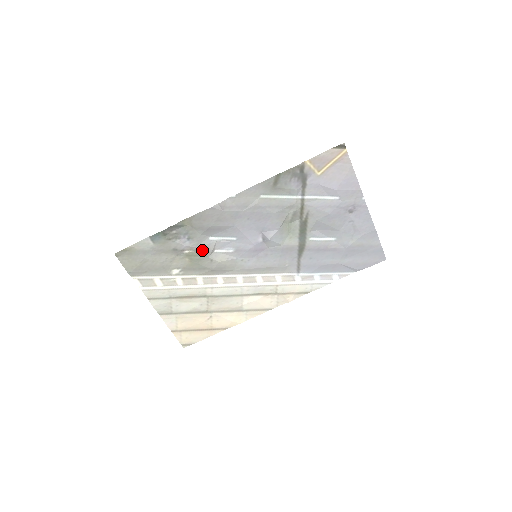
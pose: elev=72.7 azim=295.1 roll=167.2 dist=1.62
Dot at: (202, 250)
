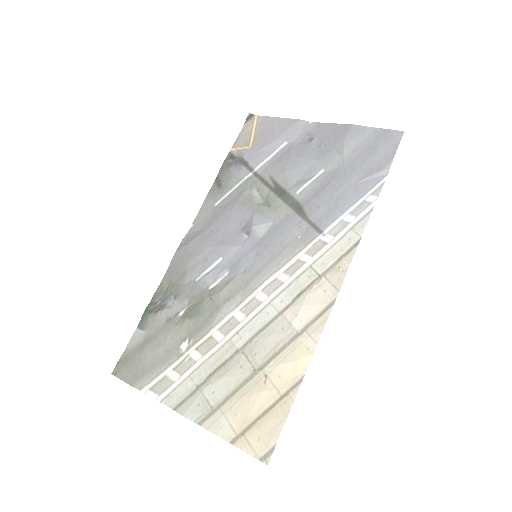
Dot at: (195, 297)
